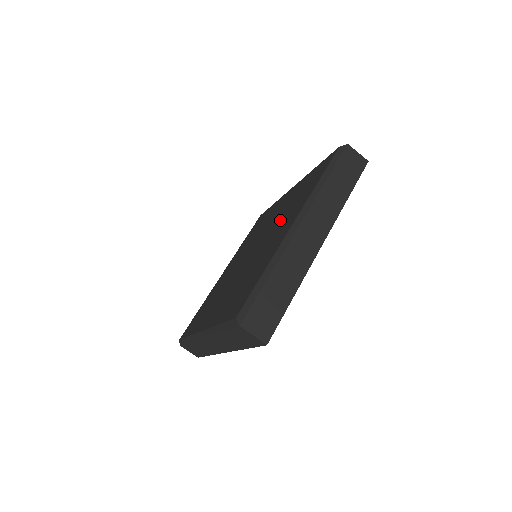
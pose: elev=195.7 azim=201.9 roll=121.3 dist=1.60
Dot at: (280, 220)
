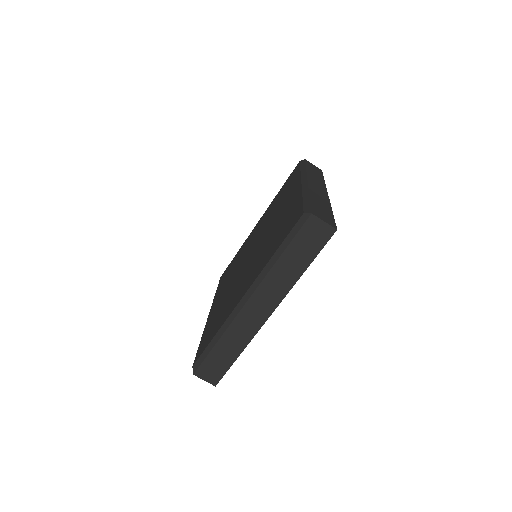
Dot at: (273, 215)
